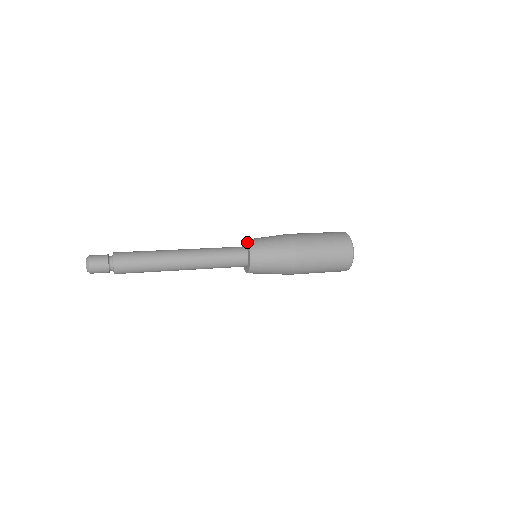
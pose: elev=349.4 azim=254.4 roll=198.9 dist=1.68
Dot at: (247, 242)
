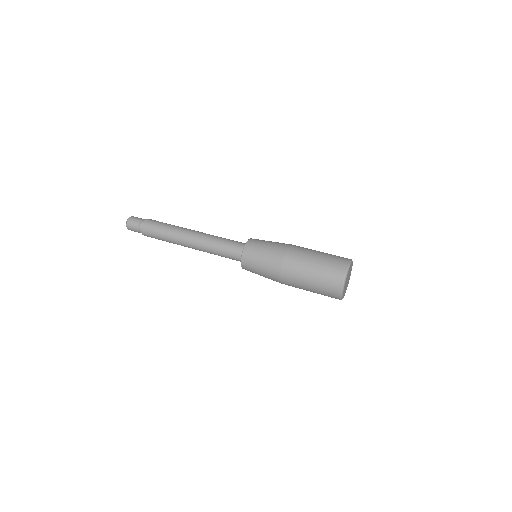
Dot at: (246, 242)
